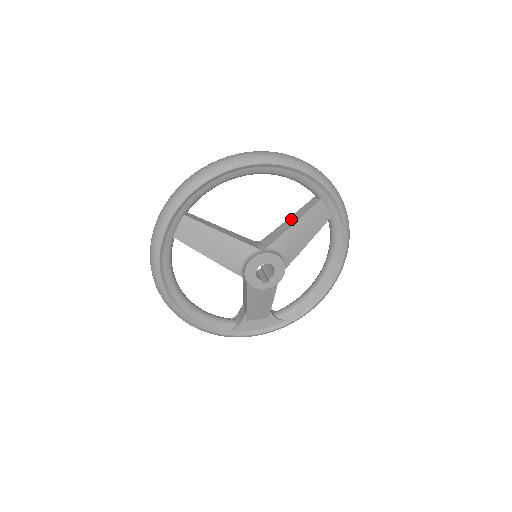
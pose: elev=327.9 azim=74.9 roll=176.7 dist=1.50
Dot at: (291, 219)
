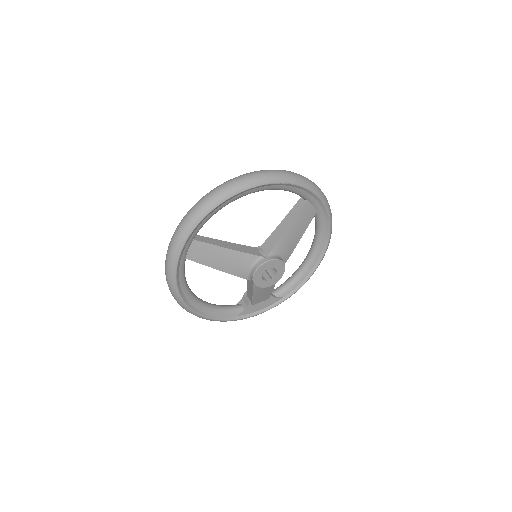
Dot at: (284, 222)
